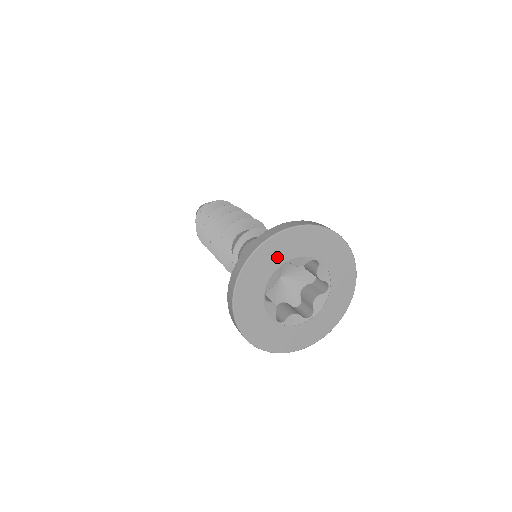
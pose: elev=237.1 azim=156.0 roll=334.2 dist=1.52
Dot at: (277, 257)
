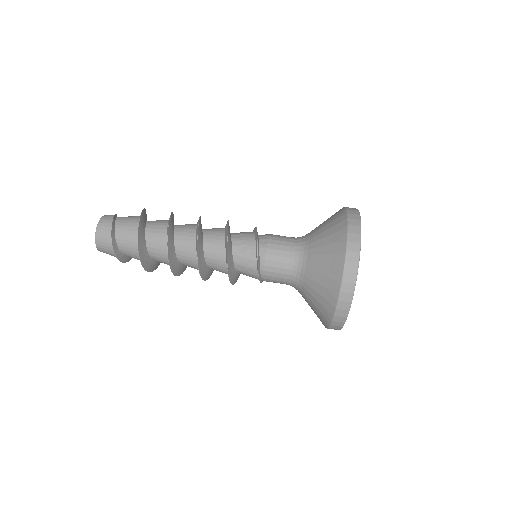
Dot at: occluded
